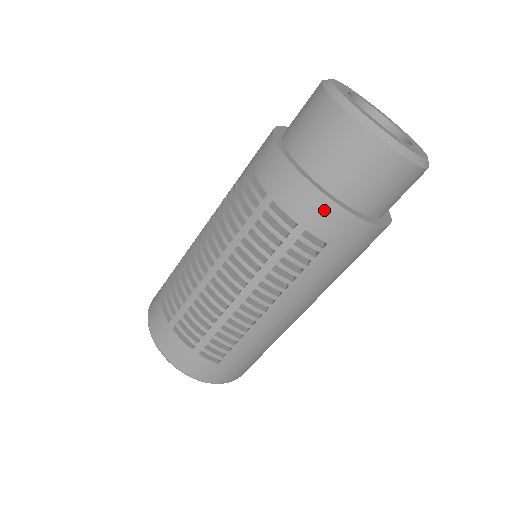
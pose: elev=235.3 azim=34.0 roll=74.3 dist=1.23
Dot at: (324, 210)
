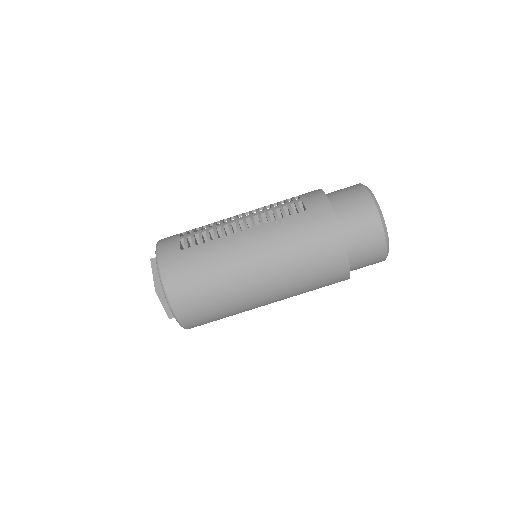
Dot at: (318, 196)
